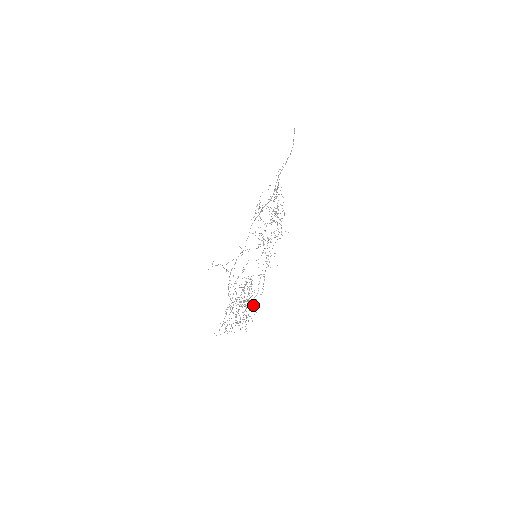
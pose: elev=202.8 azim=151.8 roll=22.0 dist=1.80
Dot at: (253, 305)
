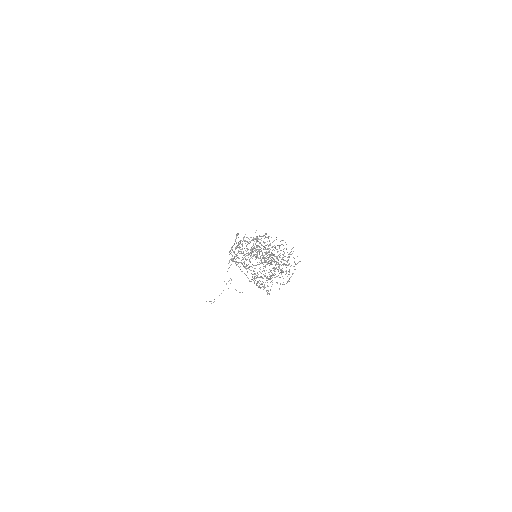
Dot at: occluded
